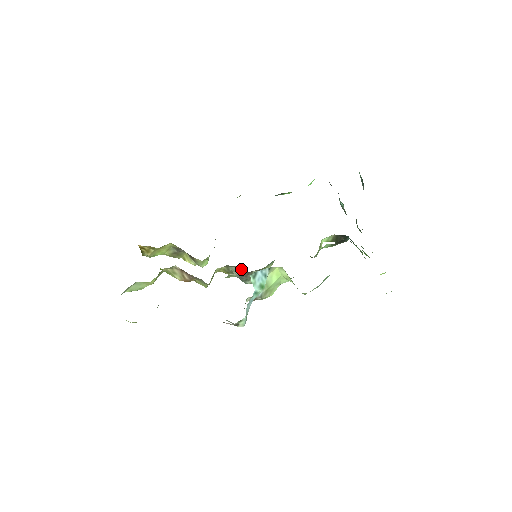
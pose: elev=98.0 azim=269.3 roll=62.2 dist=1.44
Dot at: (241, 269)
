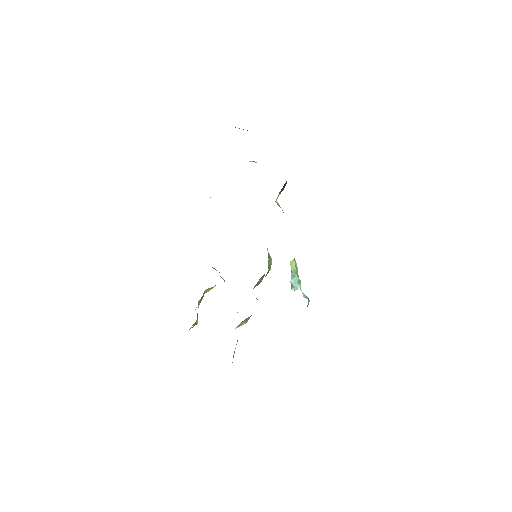
Dot at: (263, 276)
